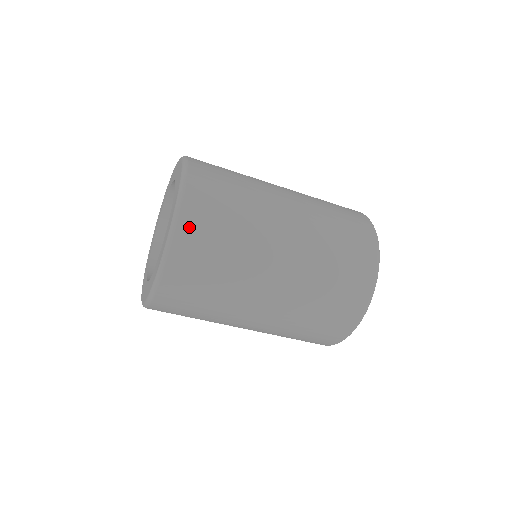
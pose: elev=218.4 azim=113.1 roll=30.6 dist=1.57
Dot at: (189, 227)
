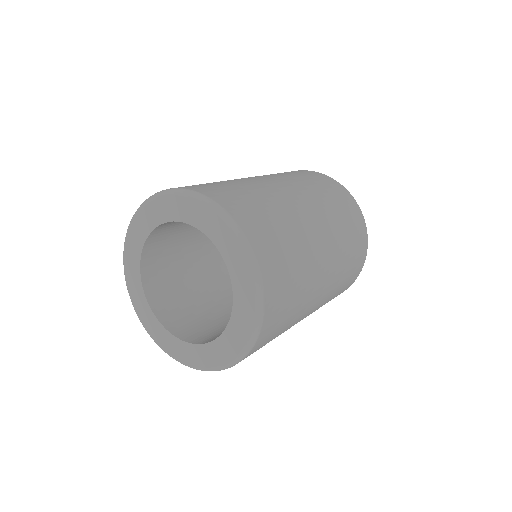
Dot at: (271, 312)
